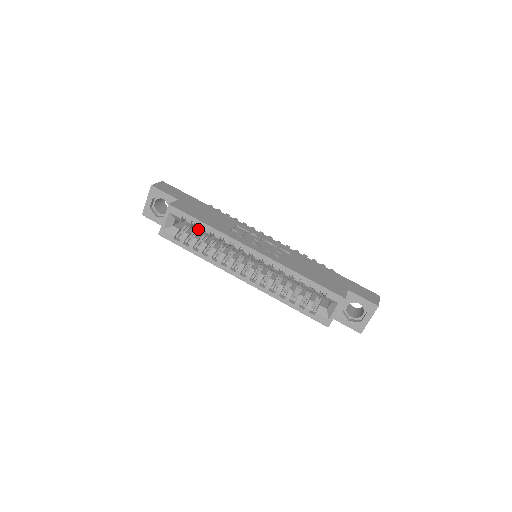
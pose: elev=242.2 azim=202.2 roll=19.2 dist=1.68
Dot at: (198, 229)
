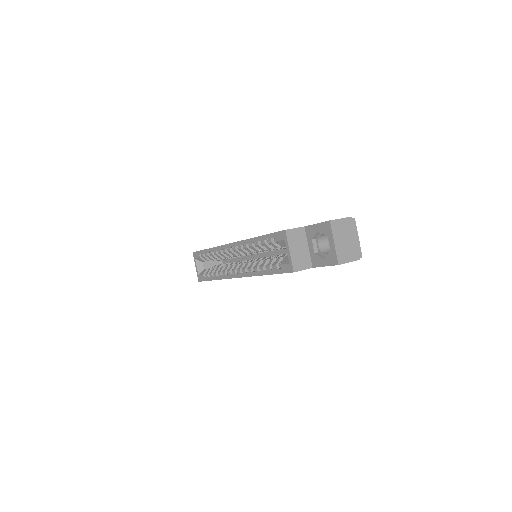
Dot at: (209, 258)
